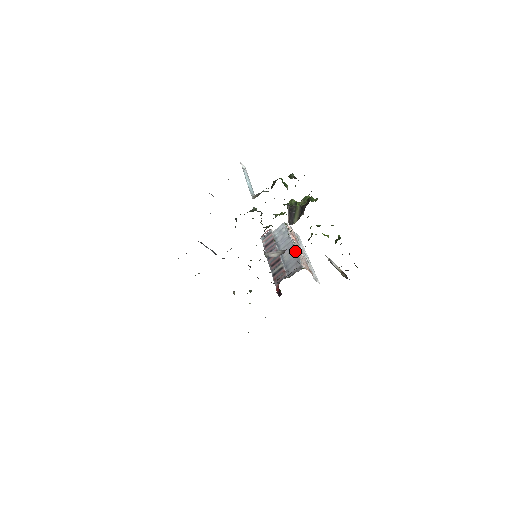
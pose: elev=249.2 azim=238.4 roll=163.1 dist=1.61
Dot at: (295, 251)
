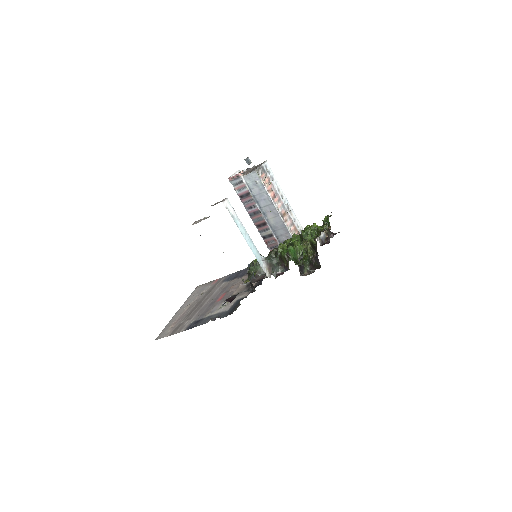
Dot at: (281, 220)
